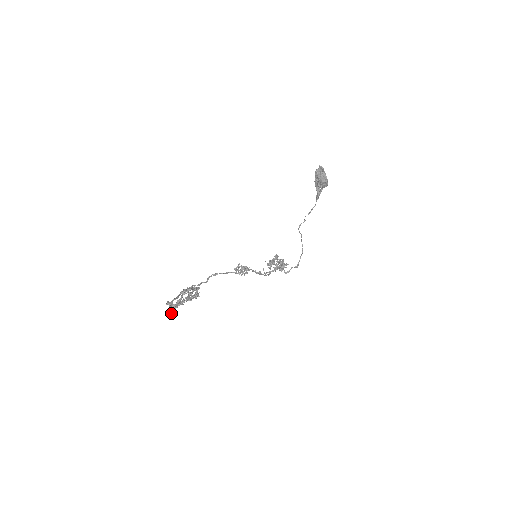
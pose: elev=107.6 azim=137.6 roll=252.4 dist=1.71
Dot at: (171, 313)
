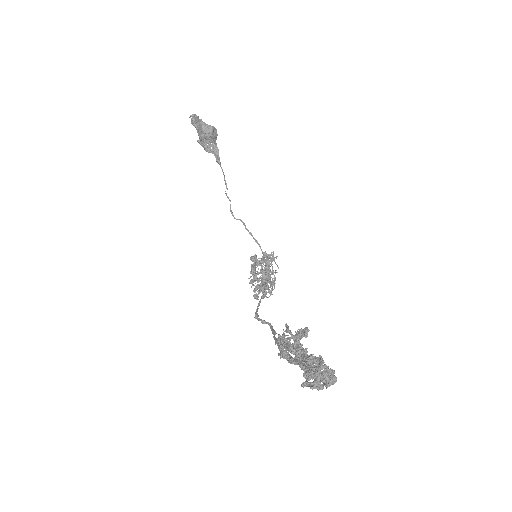
Dot at: (334, 378)
